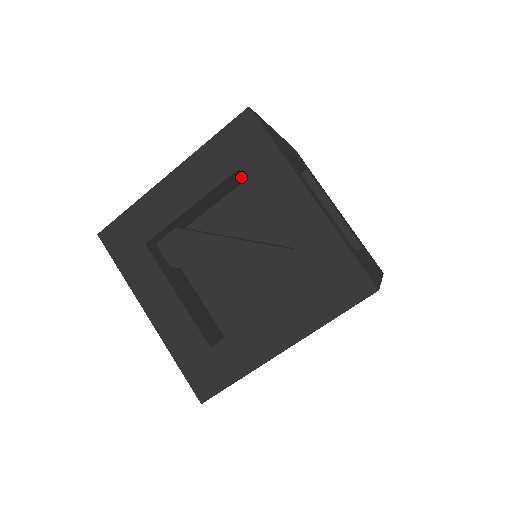
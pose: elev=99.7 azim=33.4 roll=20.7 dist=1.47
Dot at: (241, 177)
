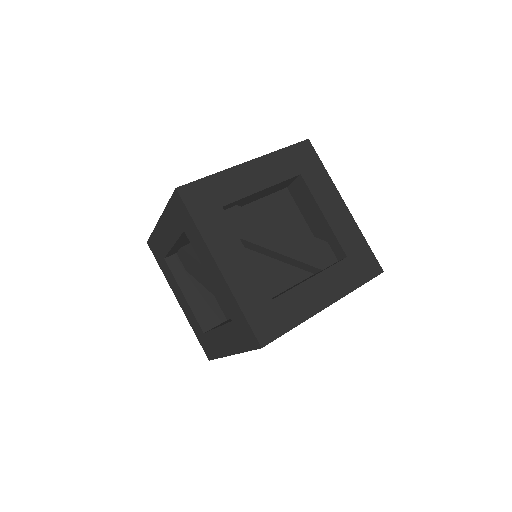
Dot at: (287, 184)
